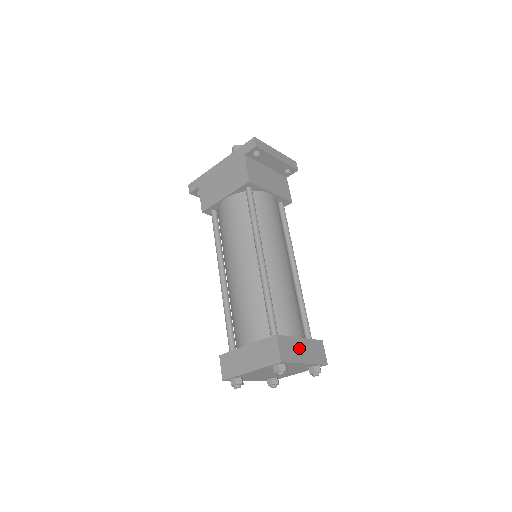
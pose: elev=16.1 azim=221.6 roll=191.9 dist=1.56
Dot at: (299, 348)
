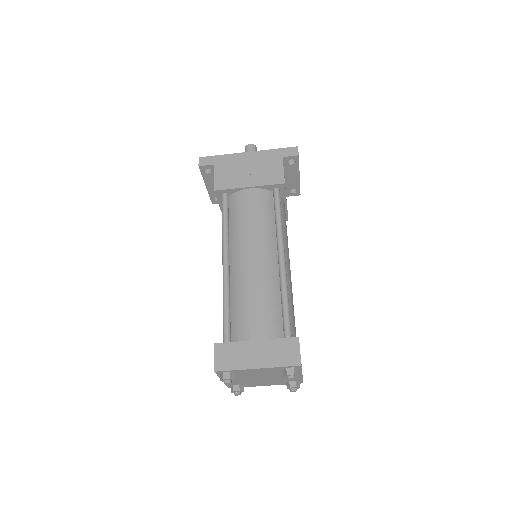
Dot at: occluded
